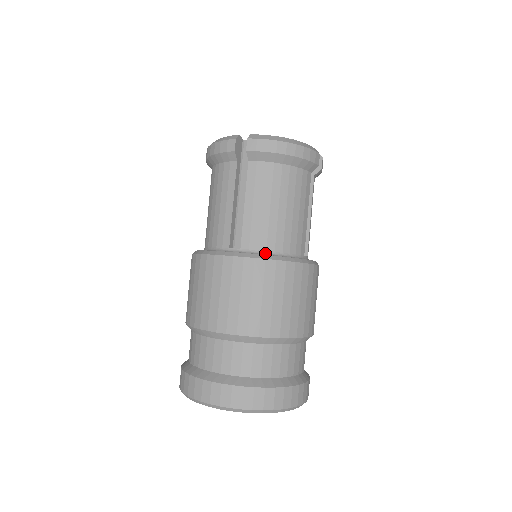
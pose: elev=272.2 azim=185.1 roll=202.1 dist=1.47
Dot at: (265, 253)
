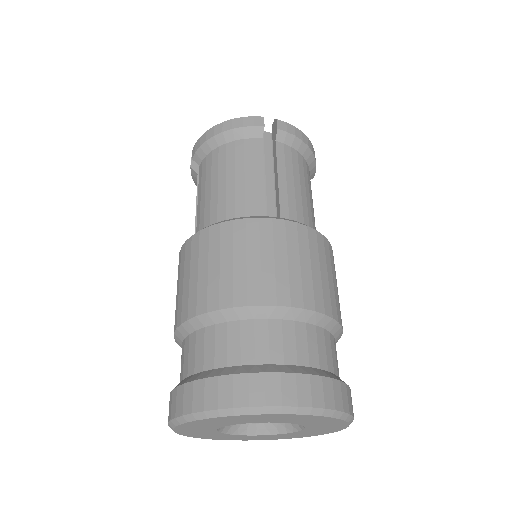
Dot at: occluded
